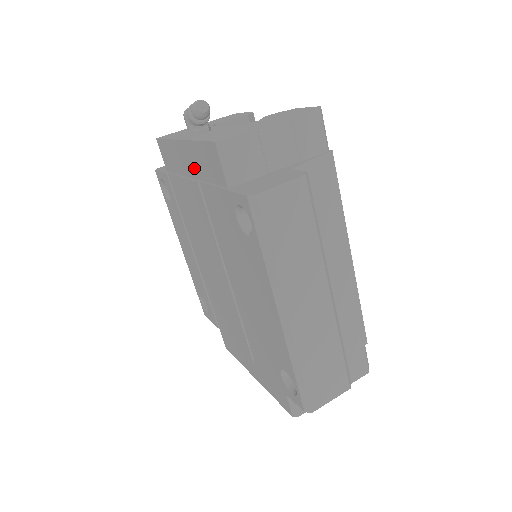
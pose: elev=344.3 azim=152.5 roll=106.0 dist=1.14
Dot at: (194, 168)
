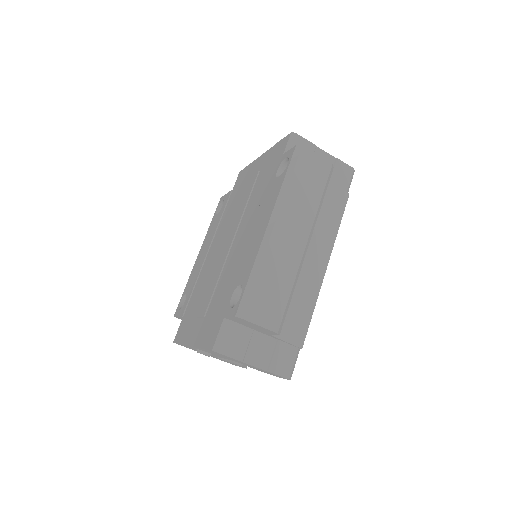
Dot at: (261, 167)
